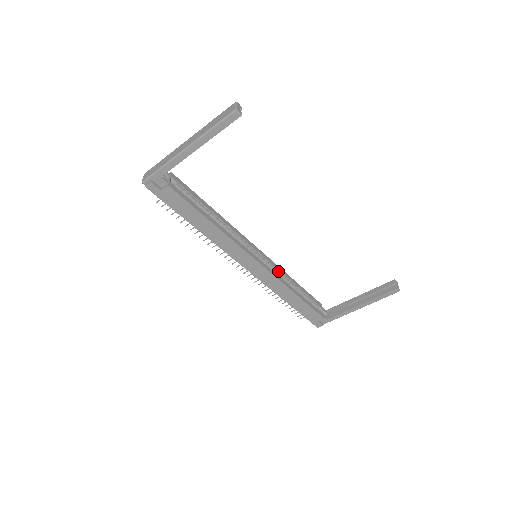
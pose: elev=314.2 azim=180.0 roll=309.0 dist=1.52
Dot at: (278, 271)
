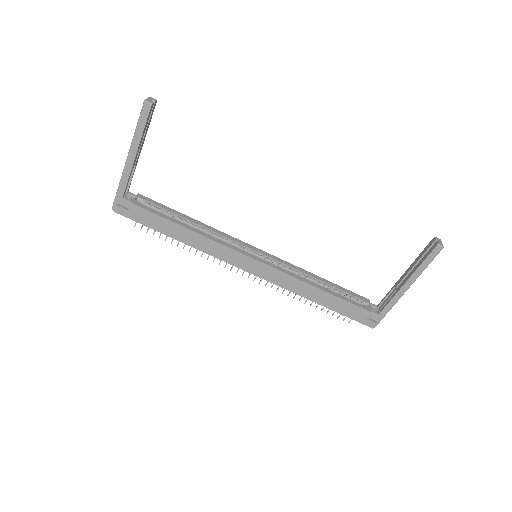
Dot at: (291, 268)
